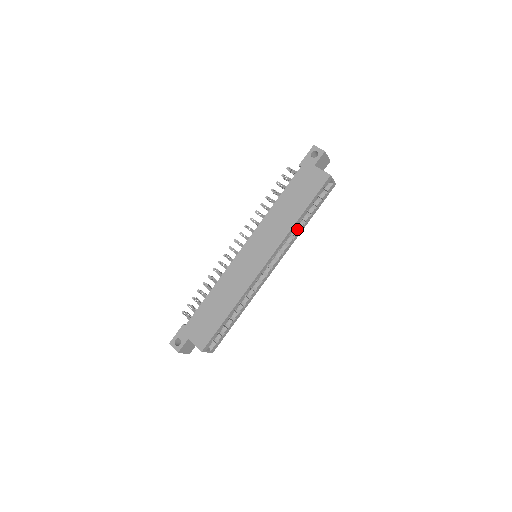
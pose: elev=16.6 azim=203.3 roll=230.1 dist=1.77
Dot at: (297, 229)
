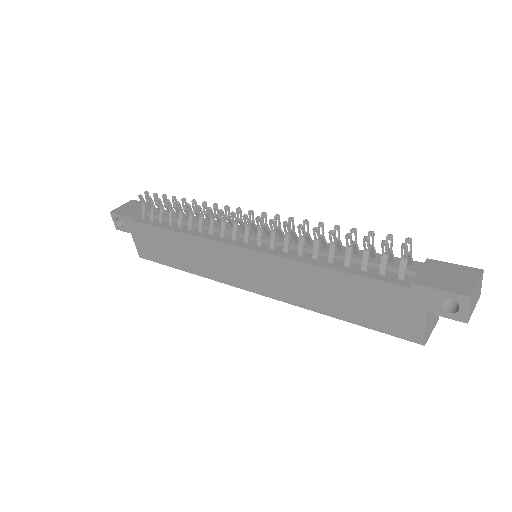
Dot at: occluded
